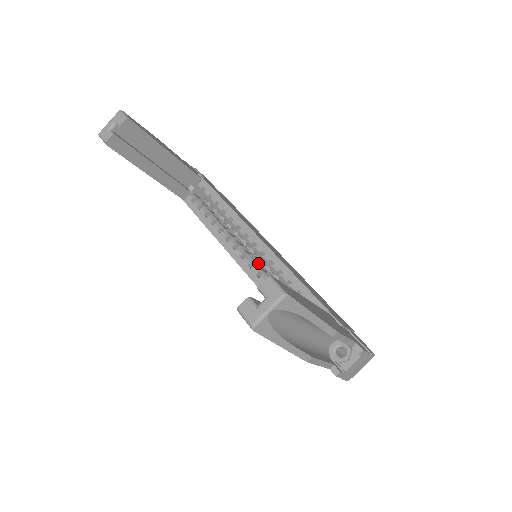
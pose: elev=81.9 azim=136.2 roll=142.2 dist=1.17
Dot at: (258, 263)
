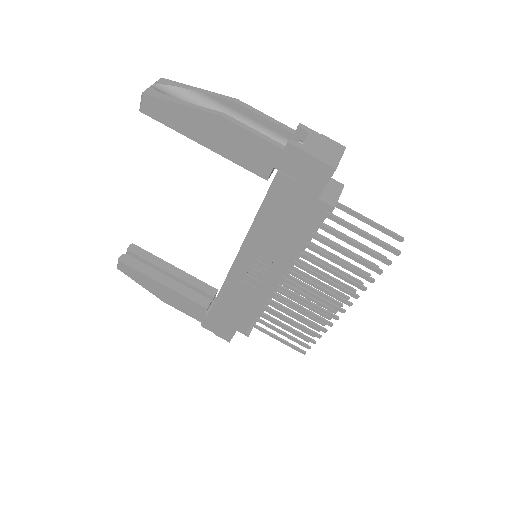
Dot at: occluded
